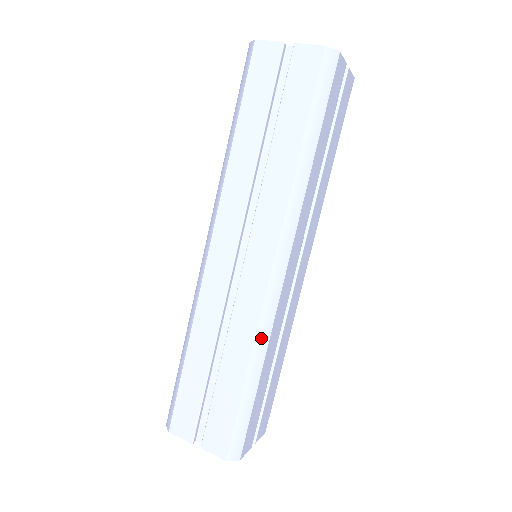
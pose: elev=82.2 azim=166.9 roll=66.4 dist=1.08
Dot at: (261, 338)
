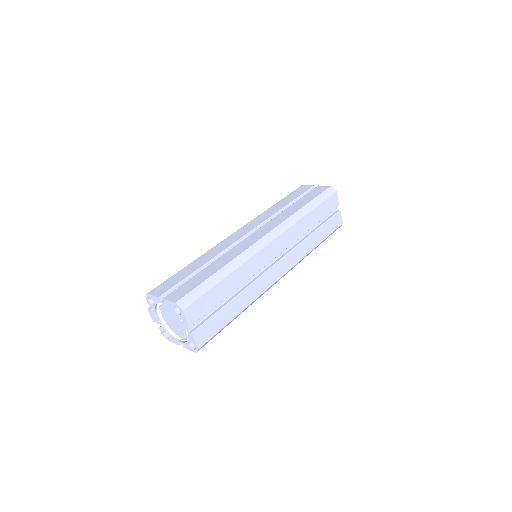
Dot at: (240, 258)
